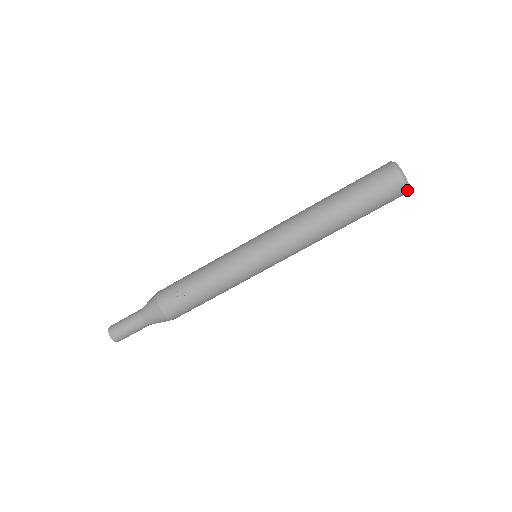
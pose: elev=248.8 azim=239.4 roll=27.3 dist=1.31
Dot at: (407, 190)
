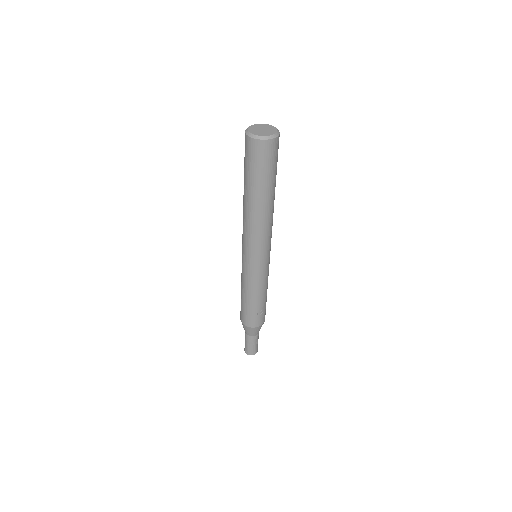
Dot at: (279, 133)
